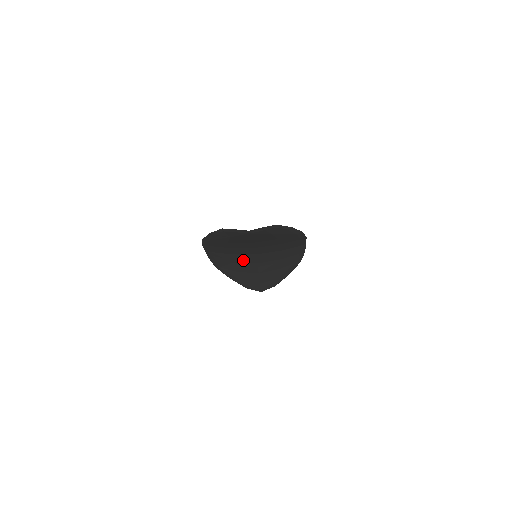
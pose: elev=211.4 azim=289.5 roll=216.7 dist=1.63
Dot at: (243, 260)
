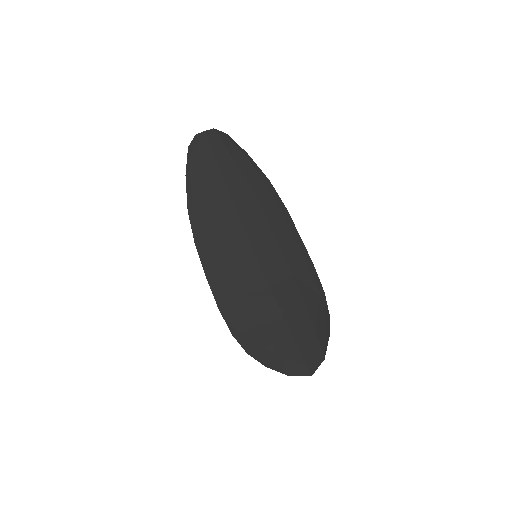
Dot at: (251, 283)
